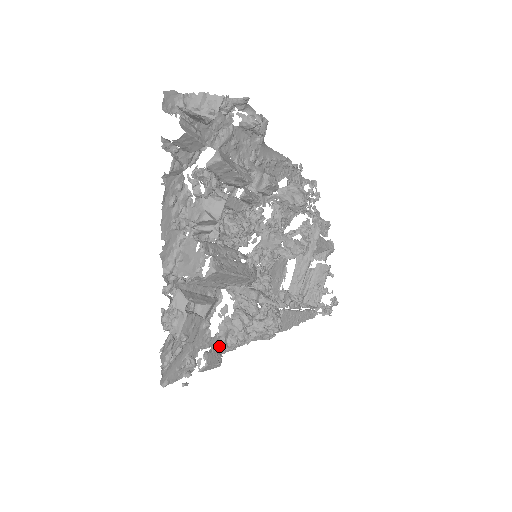
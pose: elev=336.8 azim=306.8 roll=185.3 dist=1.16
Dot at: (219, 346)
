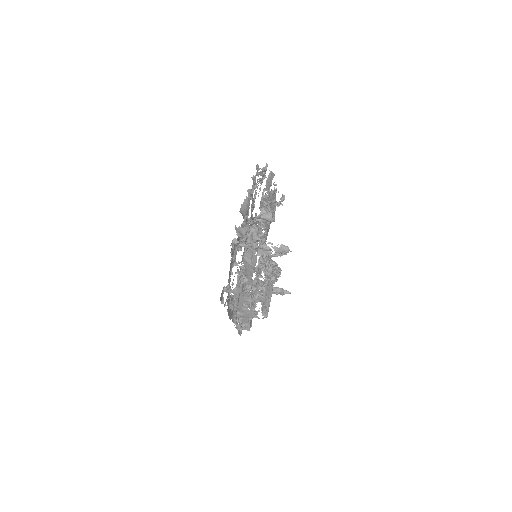
Dot at: occluded
